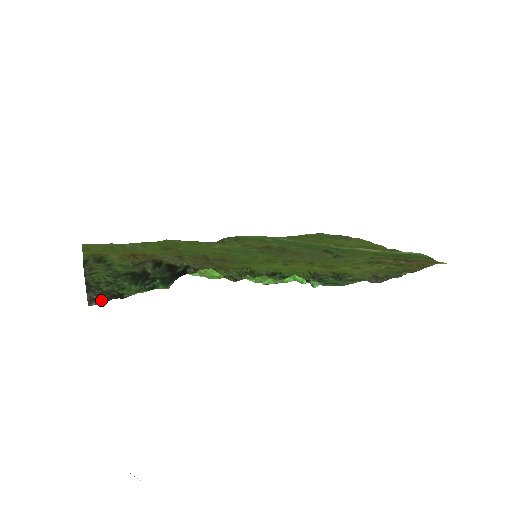
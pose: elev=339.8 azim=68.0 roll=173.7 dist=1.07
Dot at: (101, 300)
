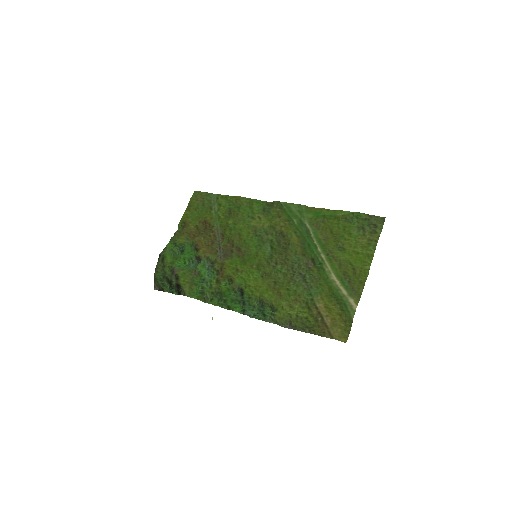
Dot at: (157, 288)
